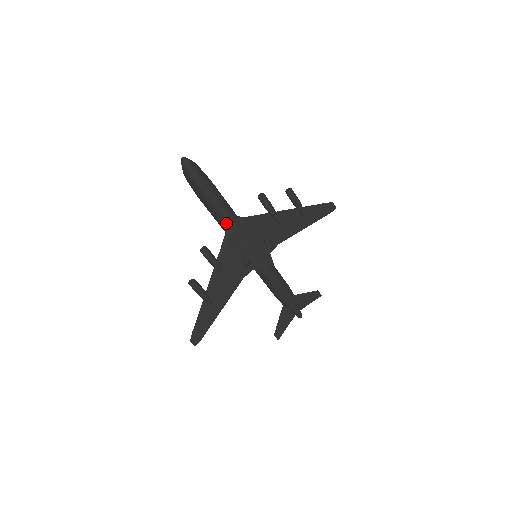
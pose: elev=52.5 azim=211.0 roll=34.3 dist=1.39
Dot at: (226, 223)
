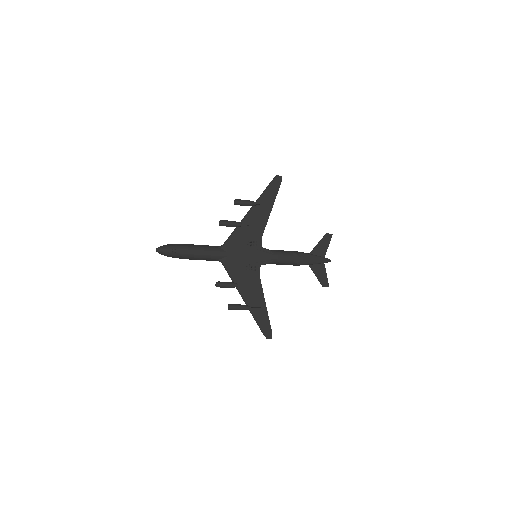
Dot at: (215, 258)
